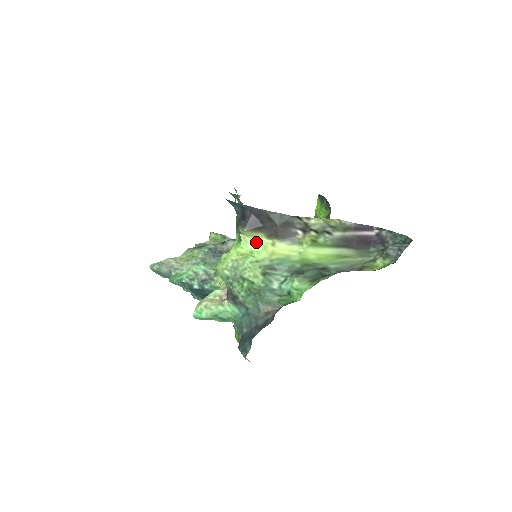
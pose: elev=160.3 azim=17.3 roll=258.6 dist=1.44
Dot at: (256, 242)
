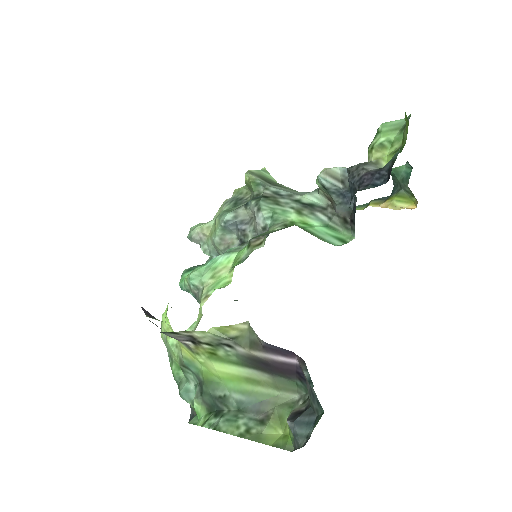
Dot at: occluded
